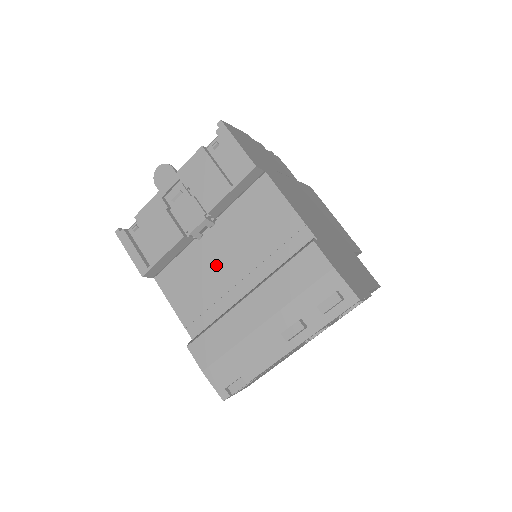
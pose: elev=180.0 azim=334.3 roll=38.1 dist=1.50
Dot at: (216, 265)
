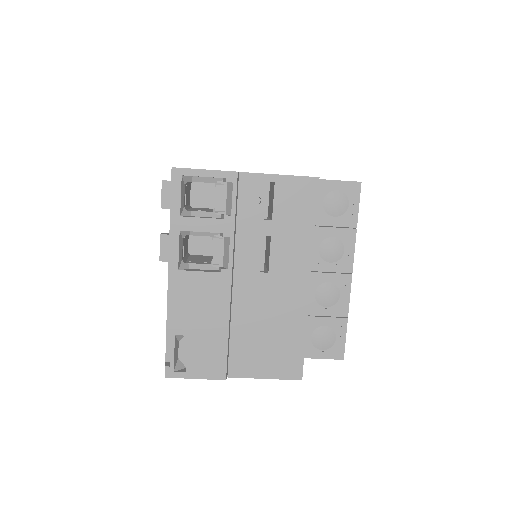
Dot at: occluded
